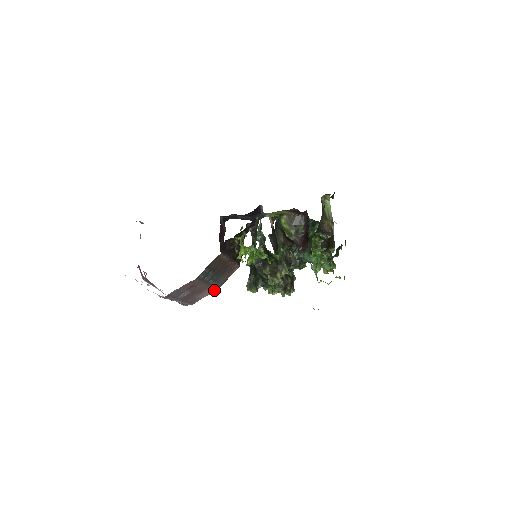
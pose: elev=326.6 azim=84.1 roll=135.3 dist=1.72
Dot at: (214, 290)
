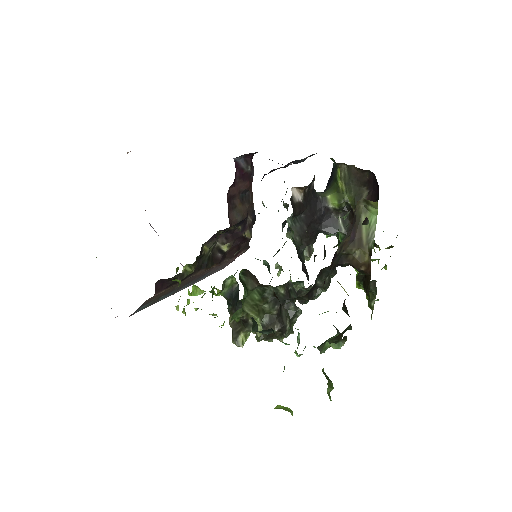
Dot at: occluded
